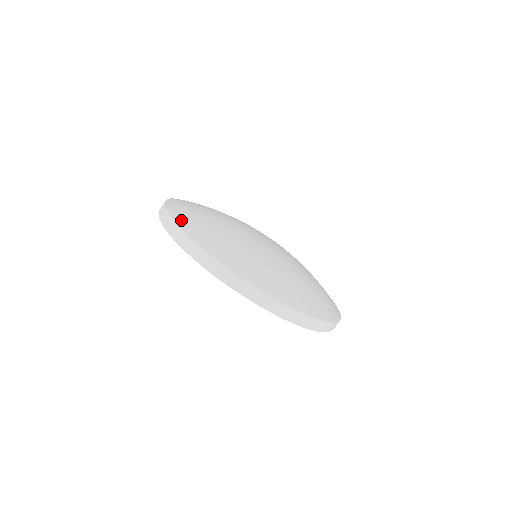
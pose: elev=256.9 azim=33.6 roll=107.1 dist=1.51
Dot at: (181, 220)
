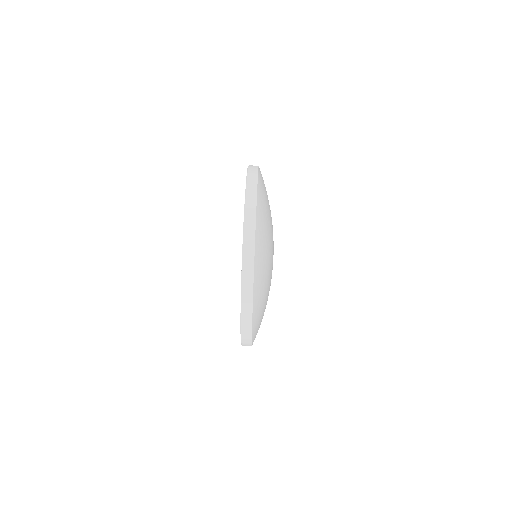
Dot at: (260, 198)
